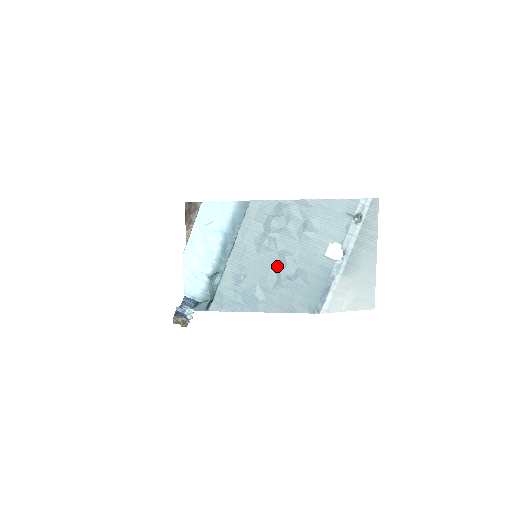
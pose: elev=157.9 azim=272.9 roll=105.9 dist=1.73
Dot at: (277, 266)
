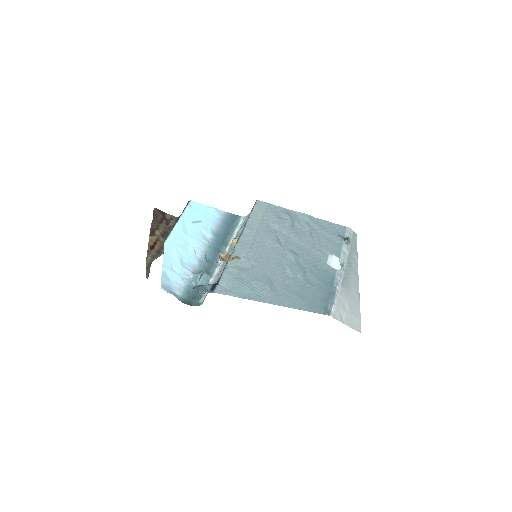
Dot at: (286, 262)
